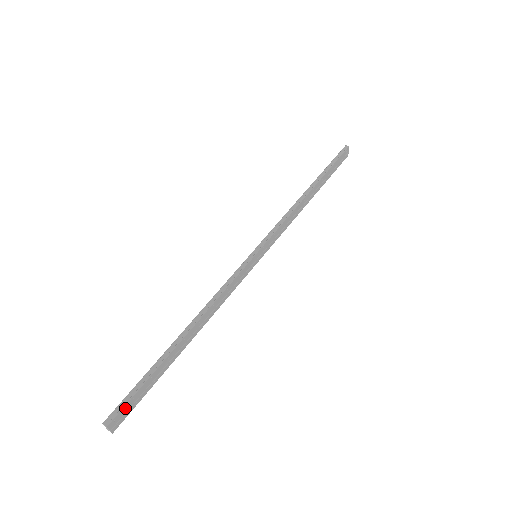
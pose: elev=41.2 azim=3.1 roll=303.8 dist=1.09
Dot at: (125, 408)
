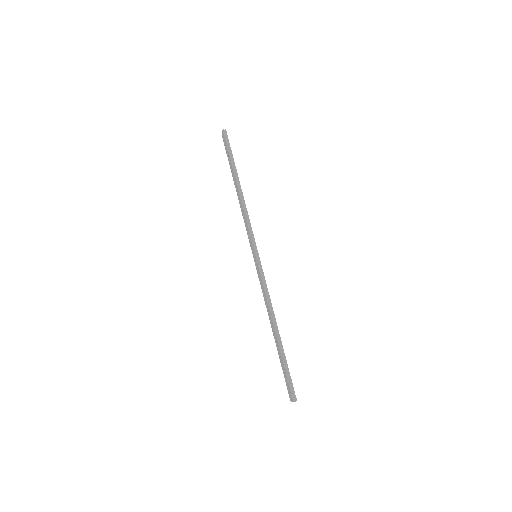
Dot at: (292, 387)
